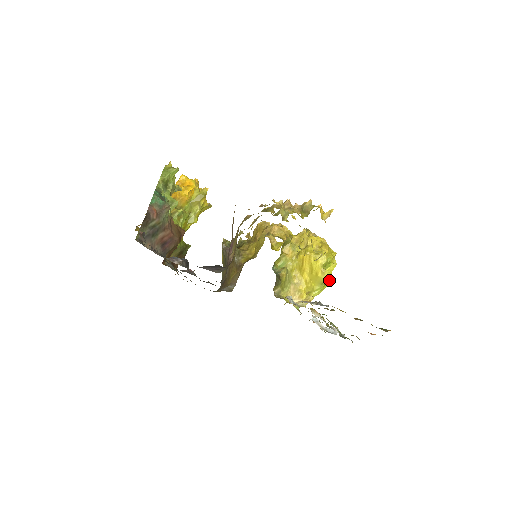
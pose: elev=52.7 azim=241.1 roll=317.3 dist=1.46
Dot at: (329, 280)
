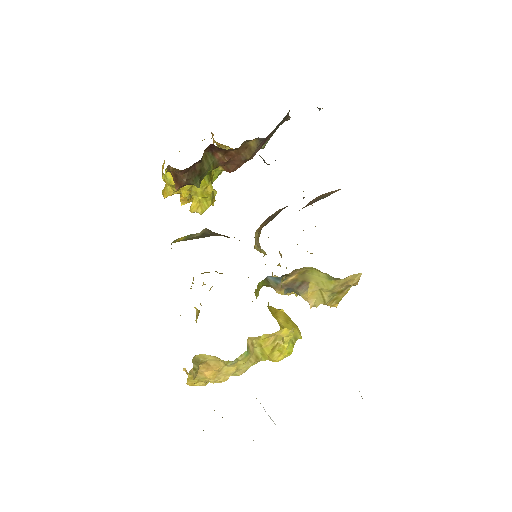
Dot at: occluded
